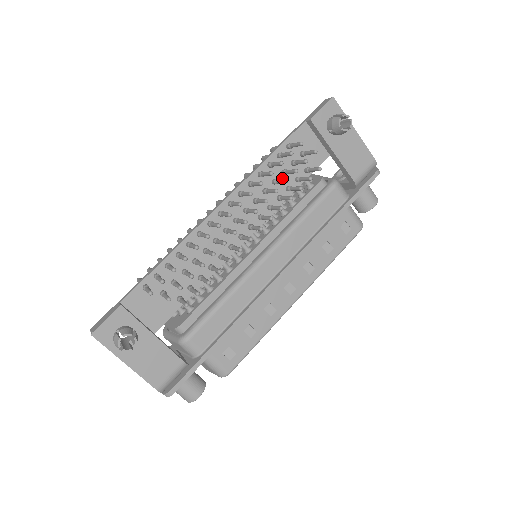
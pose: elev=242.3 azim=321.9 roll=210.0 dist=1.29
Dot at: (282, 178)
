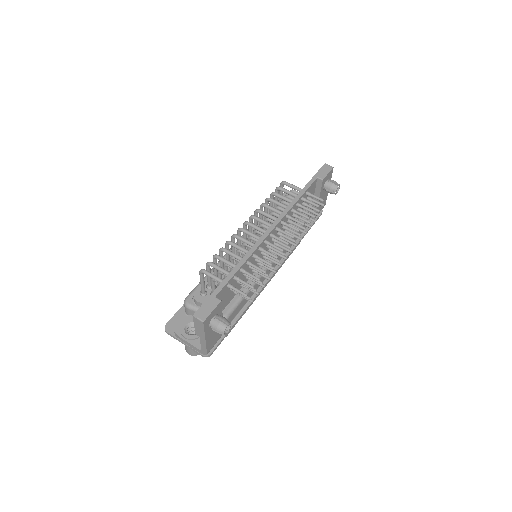
Dot at: occluded
